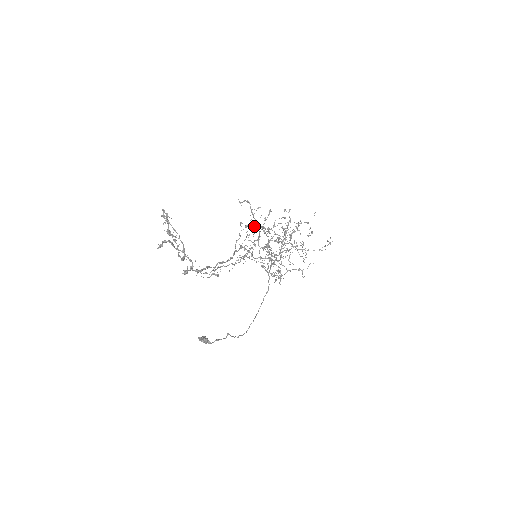
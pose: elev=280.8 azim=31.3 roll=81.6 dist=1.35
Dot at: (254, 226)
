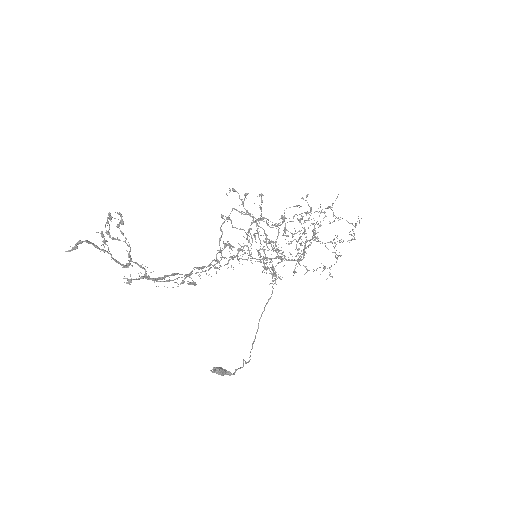
Dot at: (256, 221)
